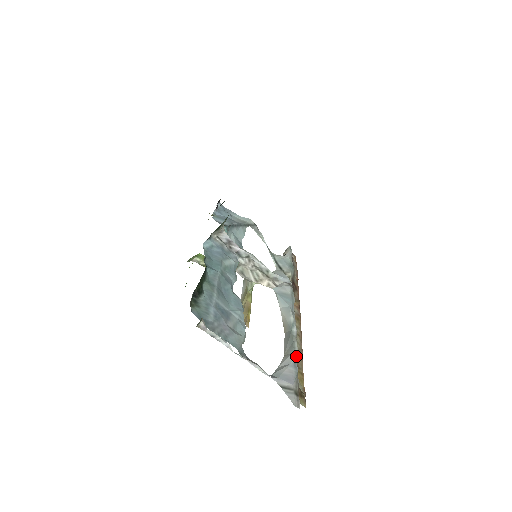
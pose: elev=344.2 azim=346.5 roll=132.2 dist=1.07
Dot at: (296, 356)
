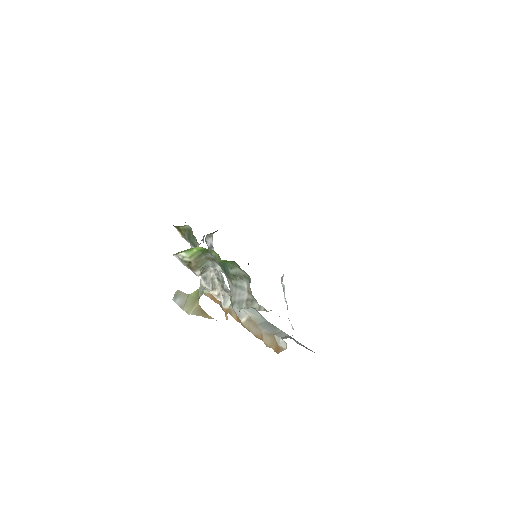
Dot at: occluded
